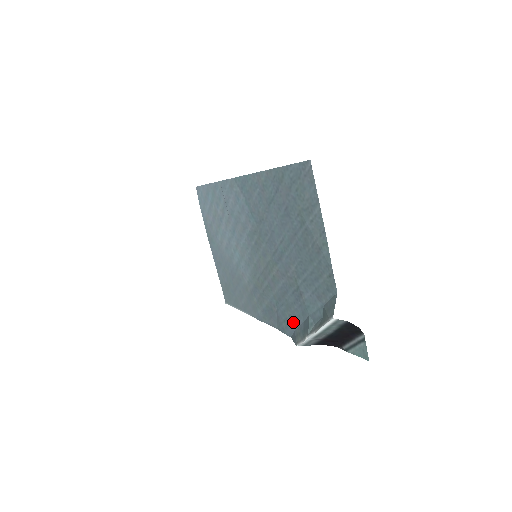
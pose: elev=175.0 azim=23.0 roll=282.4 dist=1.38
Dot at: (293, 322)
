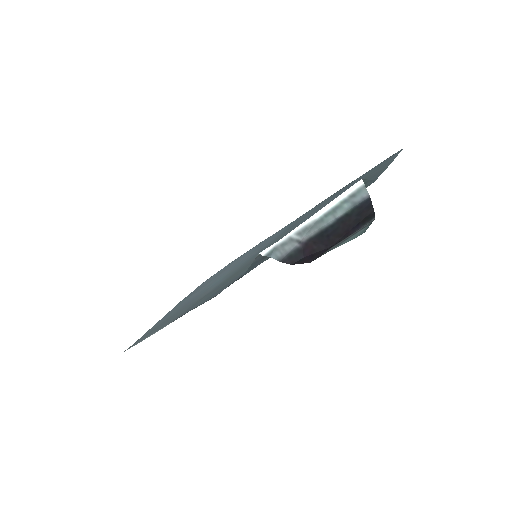
Dot at: occluded
